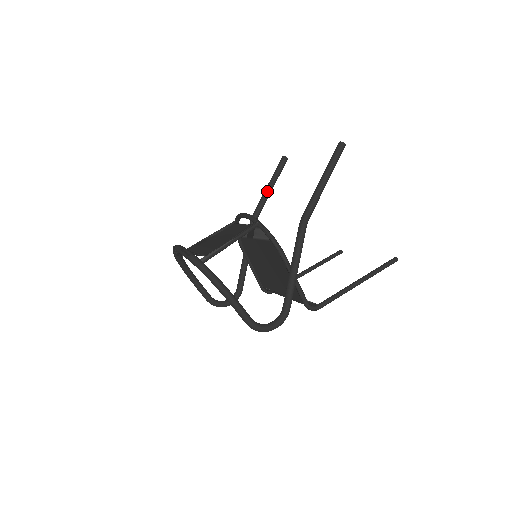
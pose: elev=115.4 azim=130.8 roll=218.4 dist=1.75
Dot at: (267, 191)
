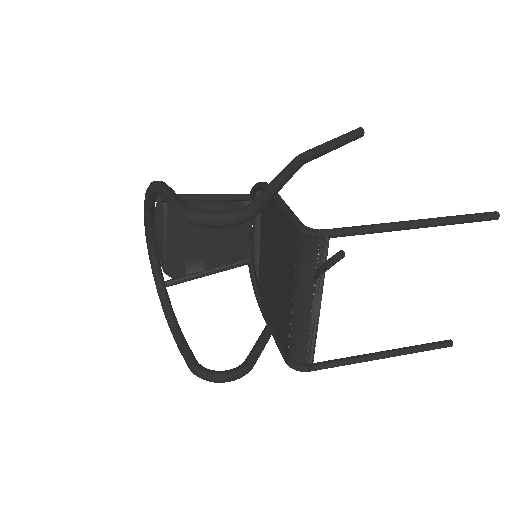
Dot at: occluded
